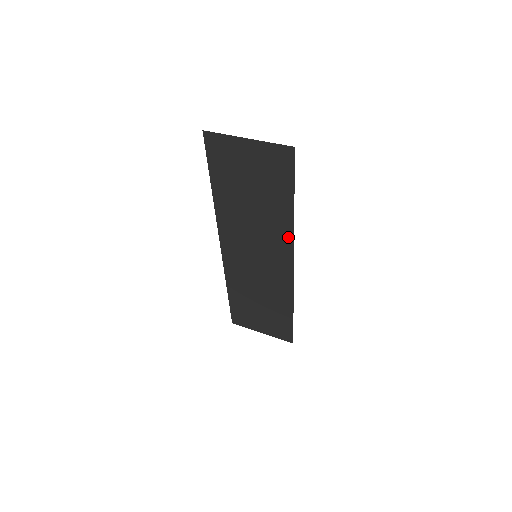
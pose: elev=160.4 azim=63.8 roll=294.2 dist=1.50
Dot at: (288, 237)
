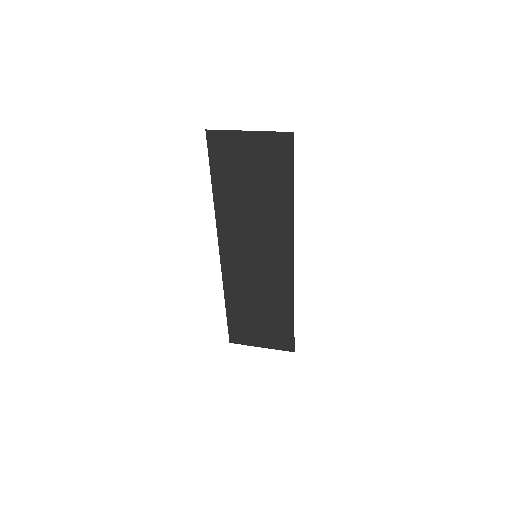
Dot at: (288, 228)
